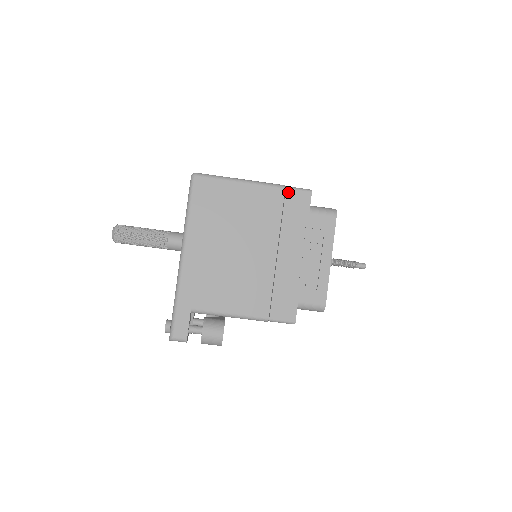
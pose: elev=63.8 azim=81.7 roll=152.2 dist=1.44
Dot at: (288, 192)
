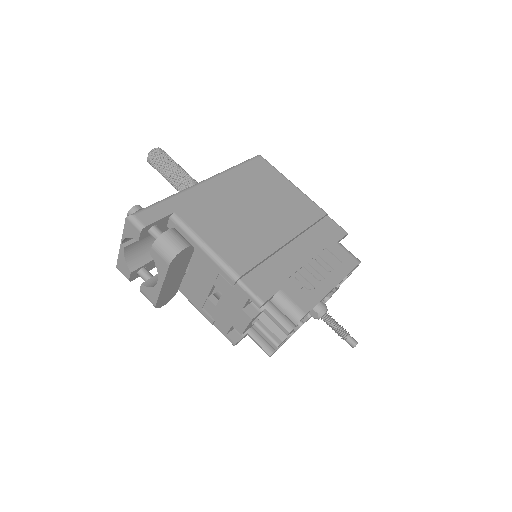
Dot at: (327, 218)
